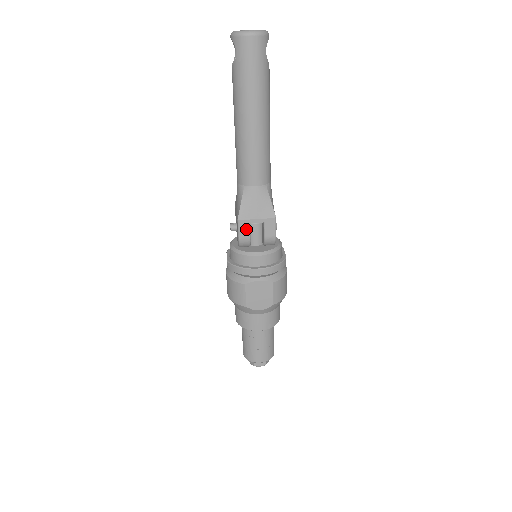
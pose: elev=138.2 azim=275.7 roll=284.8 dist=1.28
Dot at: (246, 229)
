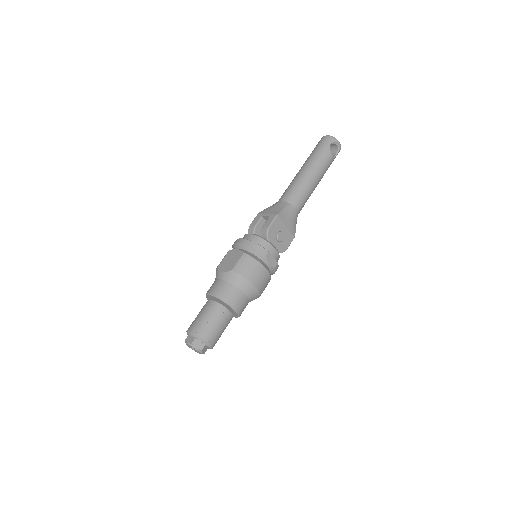
Dot at: (258, 219)
